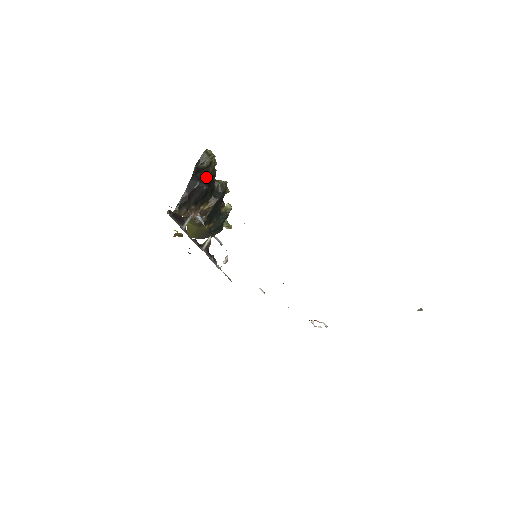
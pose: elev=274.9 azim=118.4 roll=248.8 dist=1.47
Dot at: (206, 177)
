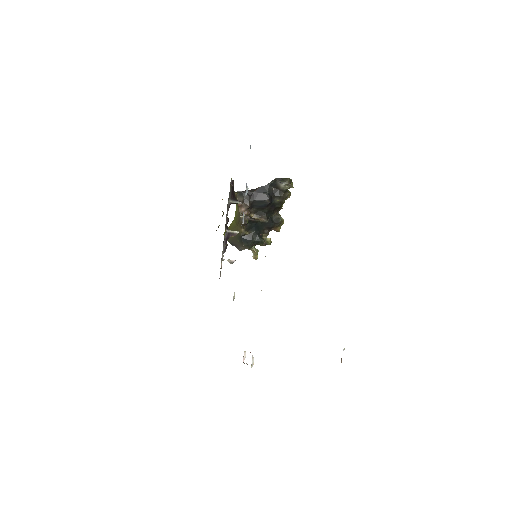
Dot at: (275, 196)
